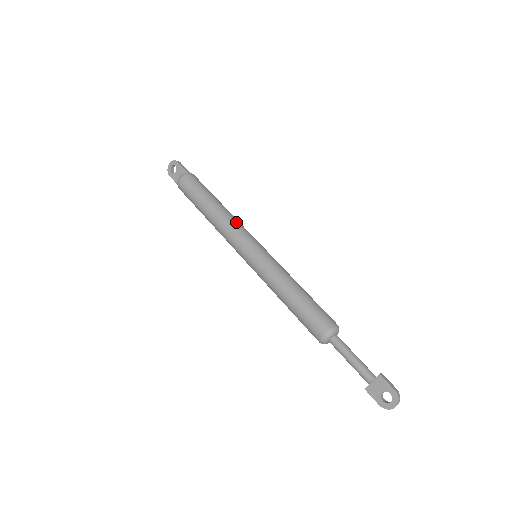
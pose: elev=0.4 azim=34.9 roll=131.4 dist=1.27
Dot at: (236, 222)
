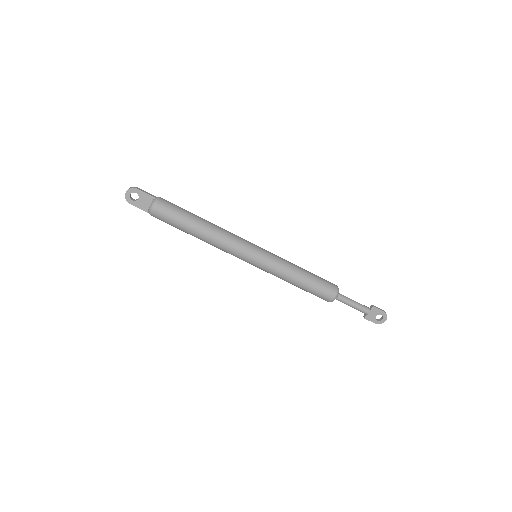
Dot at: (230, 234)
